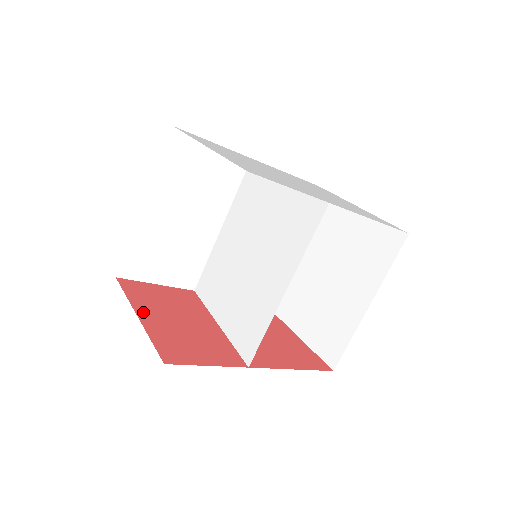
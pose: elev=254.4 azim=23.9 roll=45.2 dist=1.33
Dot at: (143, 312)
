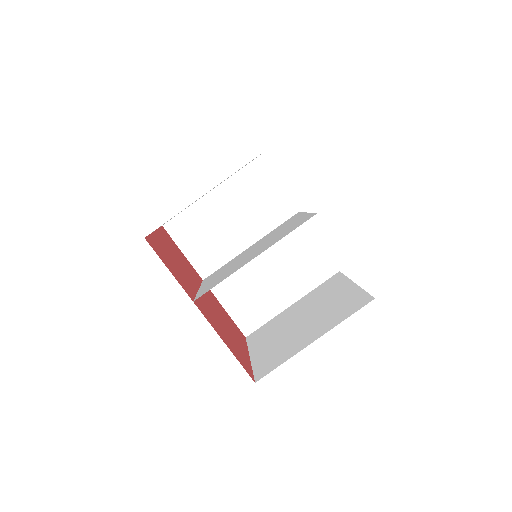
Dot at: (159, 236)
